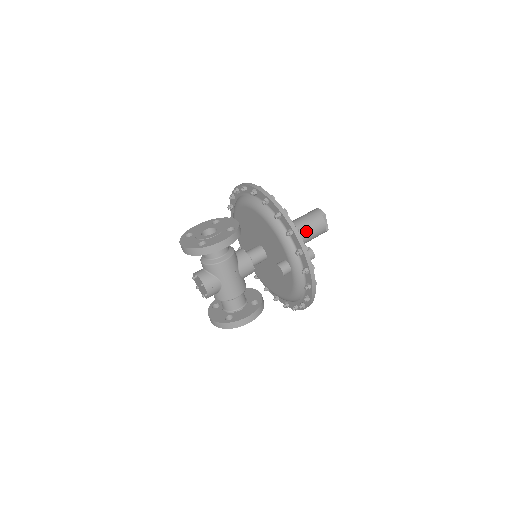
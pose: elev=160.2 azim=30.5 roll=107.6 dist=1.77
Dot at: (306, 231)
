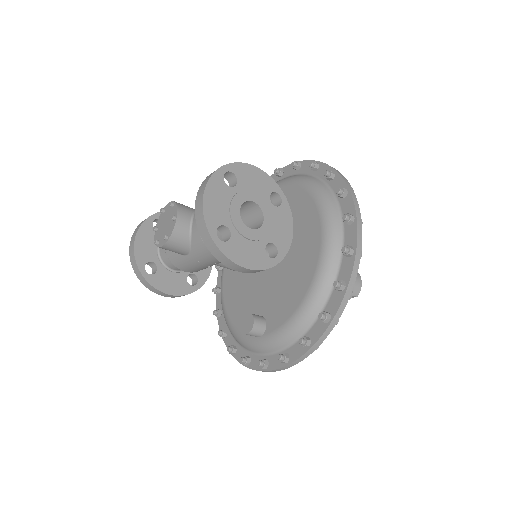
Dot at: occluded
